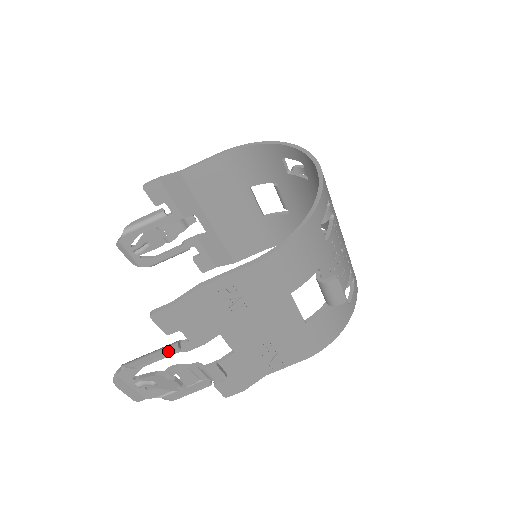
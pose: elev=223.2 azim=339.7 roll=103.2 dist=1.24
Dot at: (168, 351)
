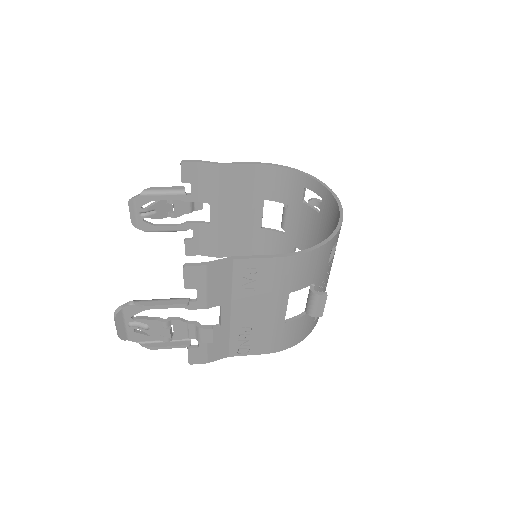
Dot at: (179, 302)
